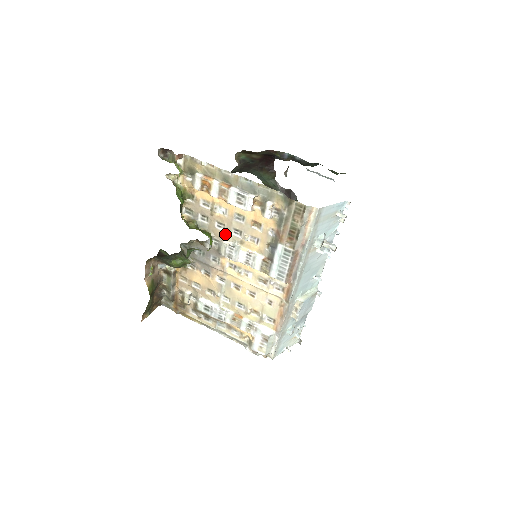
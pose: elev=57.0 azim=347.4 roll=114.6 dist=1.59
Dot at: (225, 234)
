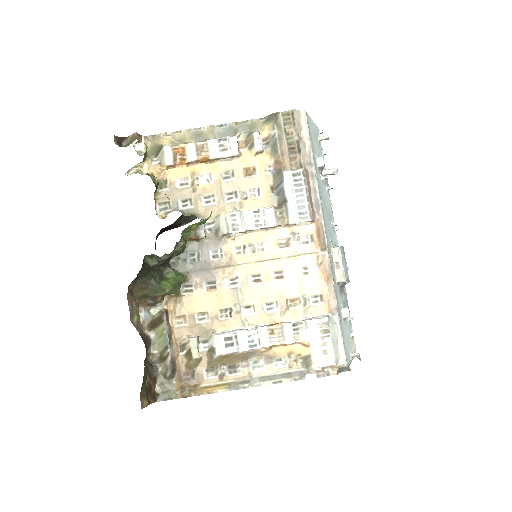
Dot at: (218, 207)
